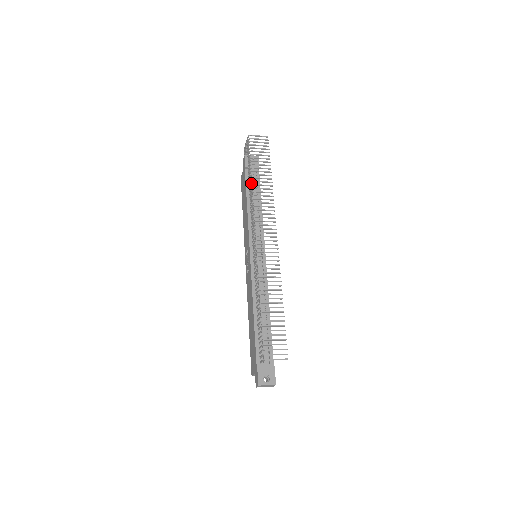
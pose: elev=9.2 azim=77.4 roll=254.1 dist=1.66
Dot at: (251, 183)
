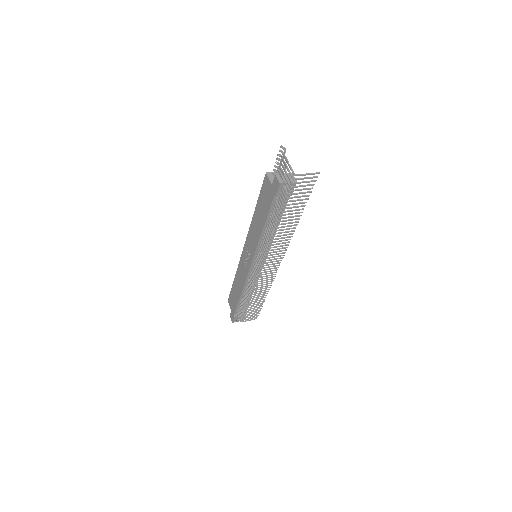
Dot at: (275, 222)
